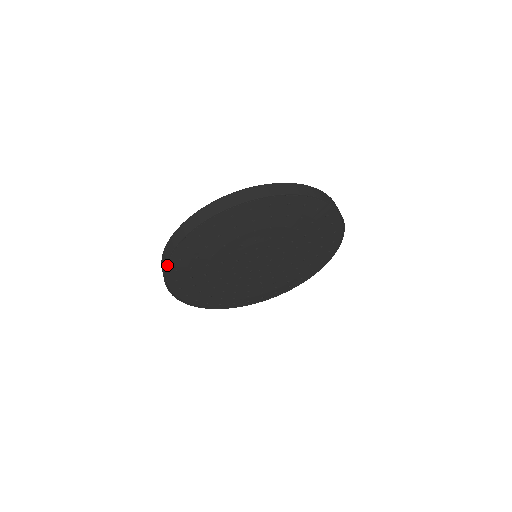
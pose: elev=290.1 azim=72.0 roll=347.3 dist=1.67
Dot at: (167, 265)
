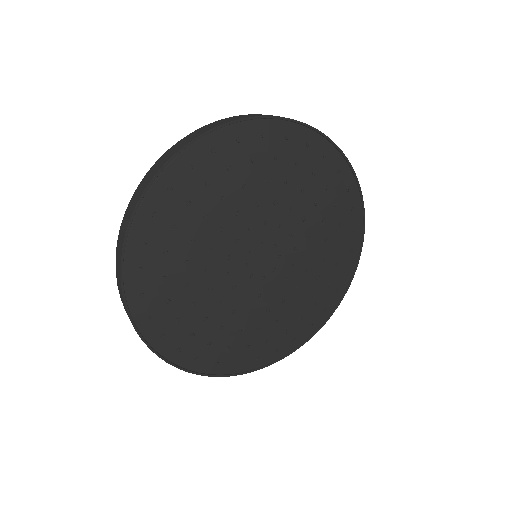
Dot at: (142, 336)
